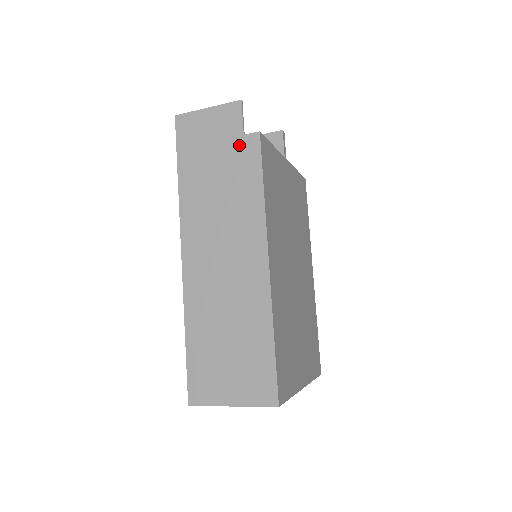
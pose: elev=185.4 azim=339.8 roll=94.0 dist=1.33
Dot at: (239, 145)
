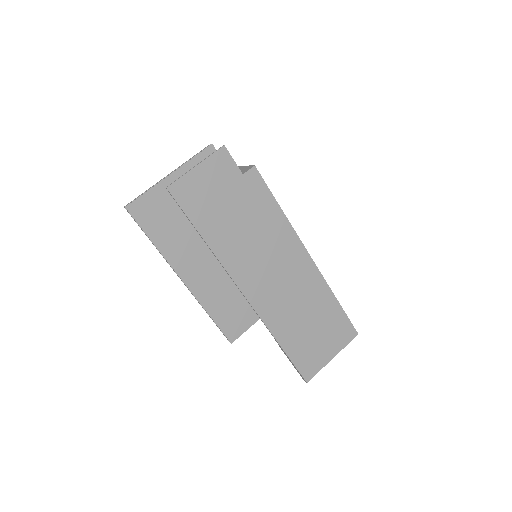
Dot at: (244, 185)
